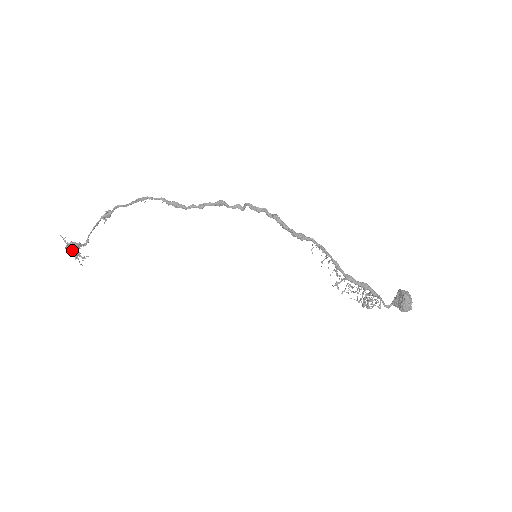
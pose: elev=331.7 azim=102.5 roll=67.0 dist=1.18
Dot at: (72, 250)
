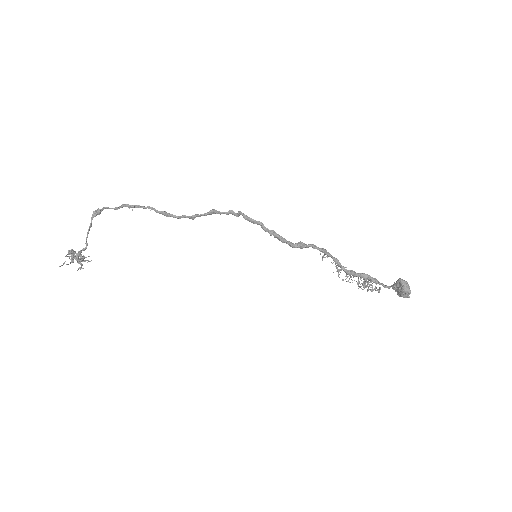
Dot at: (75, 252)
